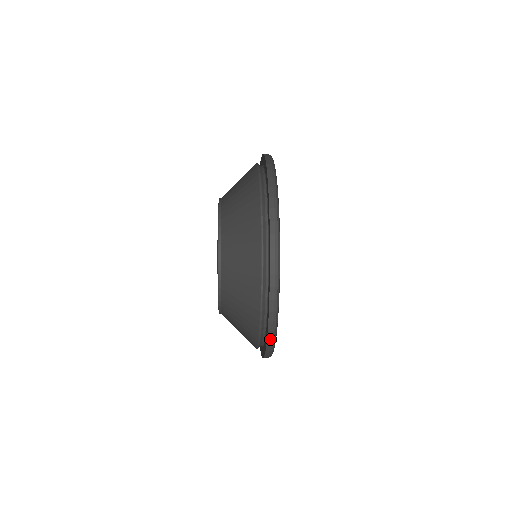
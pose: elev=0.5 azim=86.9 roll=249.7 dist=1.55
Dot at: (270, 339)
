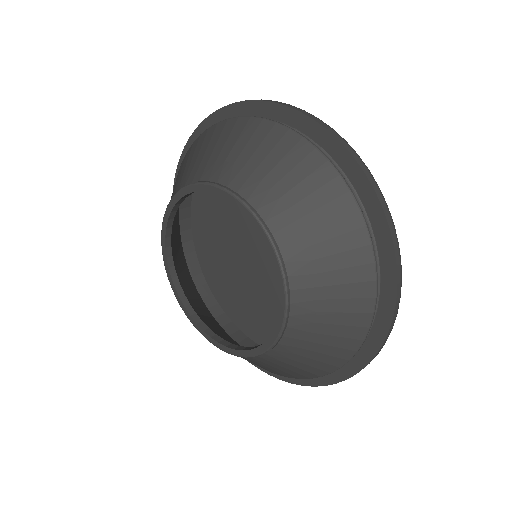
Dot at: (398, 300)
